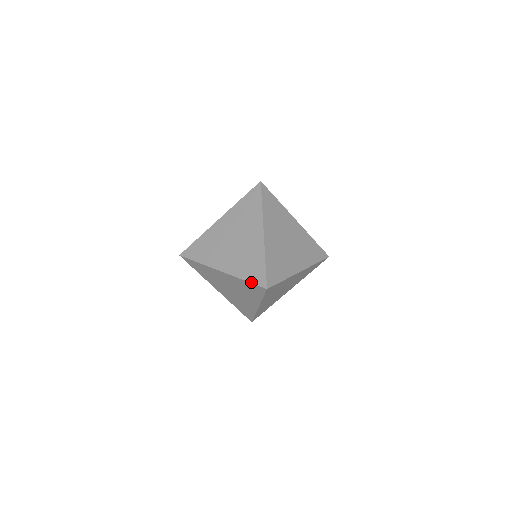
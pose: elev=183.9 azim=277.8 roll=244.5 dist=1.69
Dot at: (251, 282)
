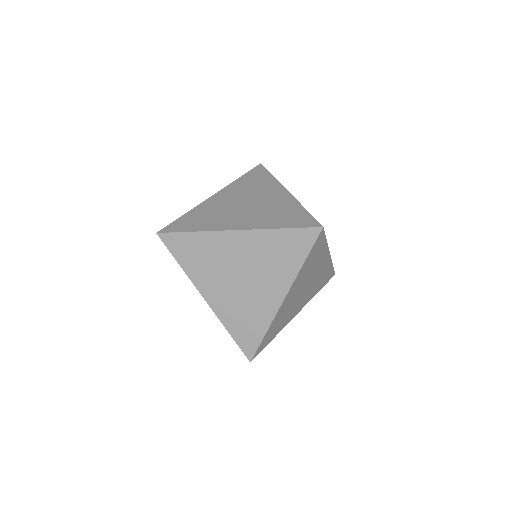
Dot at: (294, 227)
